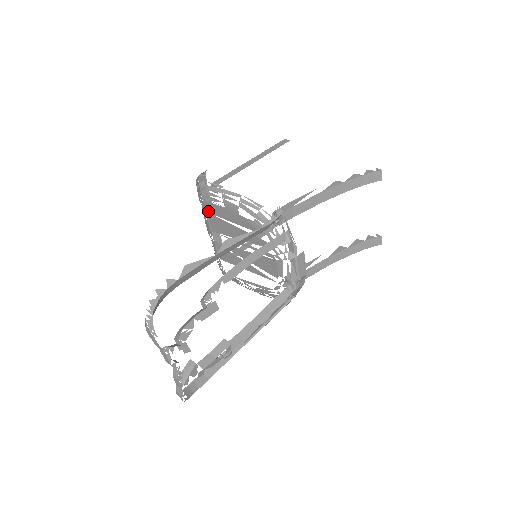
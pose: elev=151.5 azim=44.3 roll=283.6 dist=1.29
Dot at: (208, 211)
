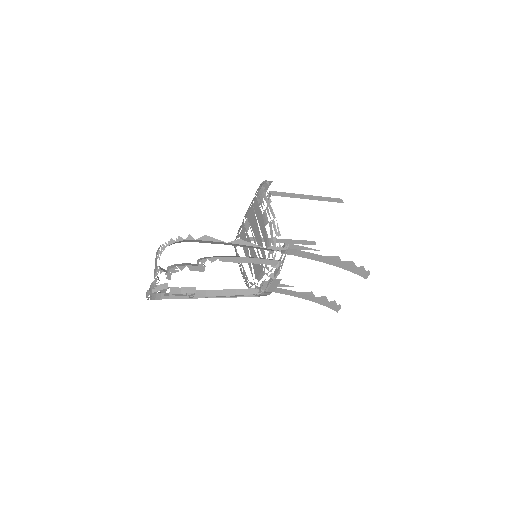
Dot at: (254, 205)
